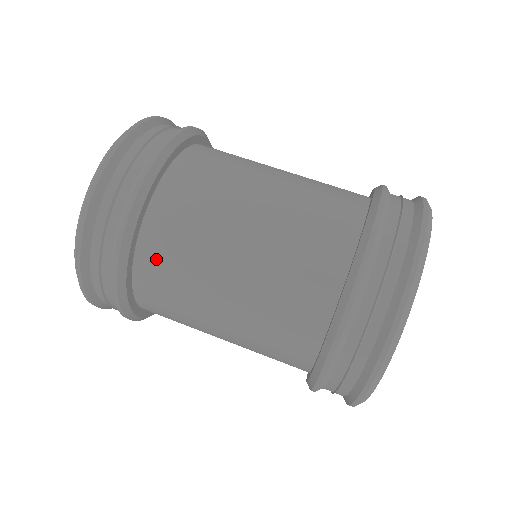
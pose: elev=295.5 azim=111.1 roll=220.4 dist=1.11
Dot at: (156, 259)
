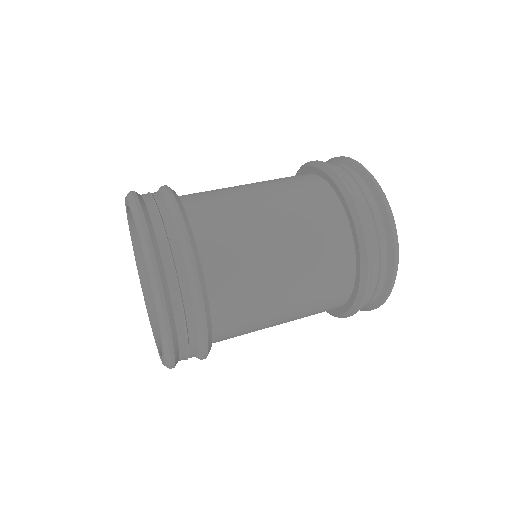
Dot at: (210, 229)
